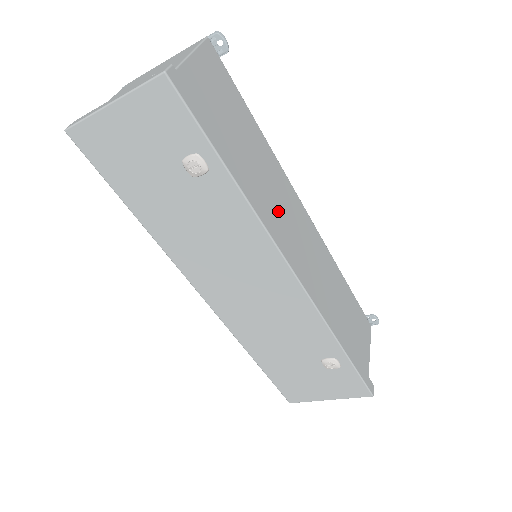
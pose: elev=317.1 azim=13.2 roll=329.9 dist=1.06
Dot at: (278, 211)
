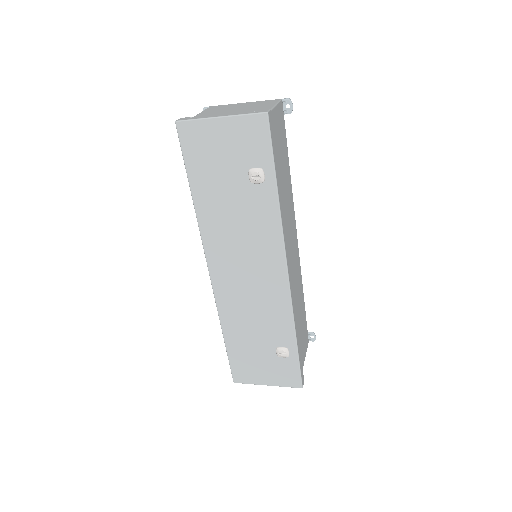
Dot at: (287, 227)
